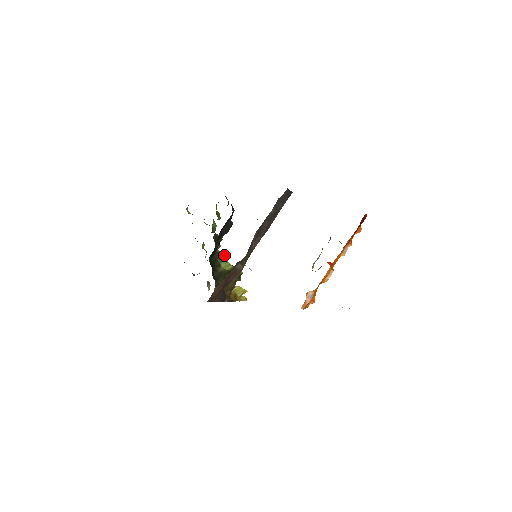
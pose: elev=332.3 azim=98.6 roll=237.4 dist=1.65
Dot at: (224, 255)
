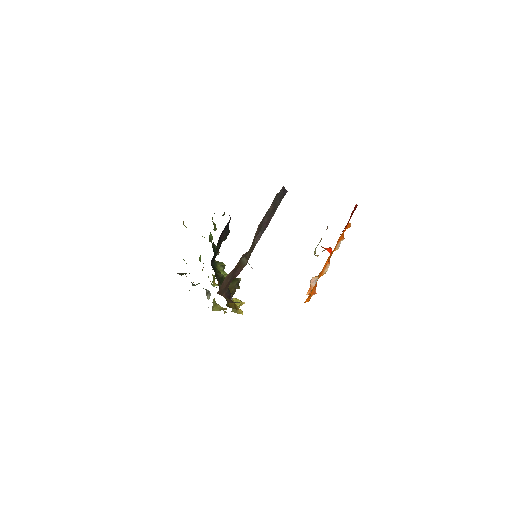
Dot at: (222, 264)
